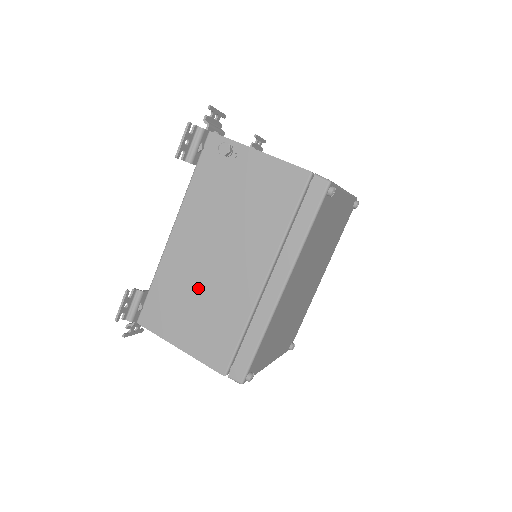
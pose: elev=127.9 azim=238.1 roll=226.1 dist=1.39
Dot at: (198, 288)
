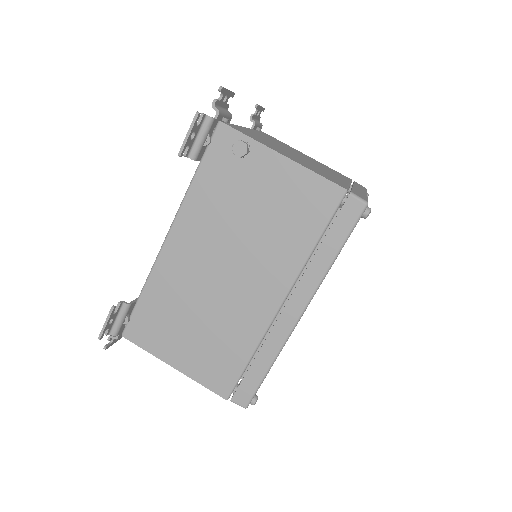
Dot at: (198, 306)
